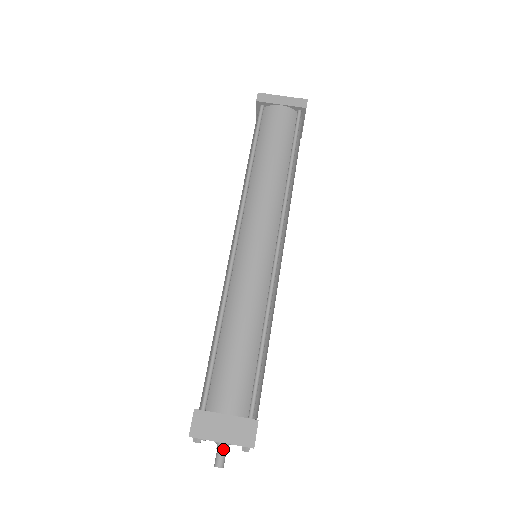
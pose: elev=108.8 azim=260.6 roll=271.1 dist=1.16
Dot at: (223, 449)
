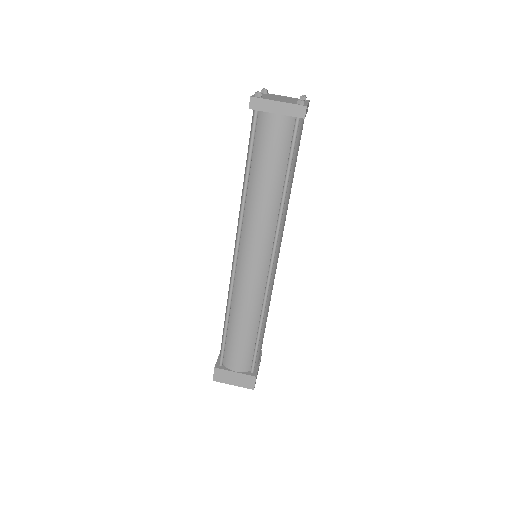
Dot at: occluded
